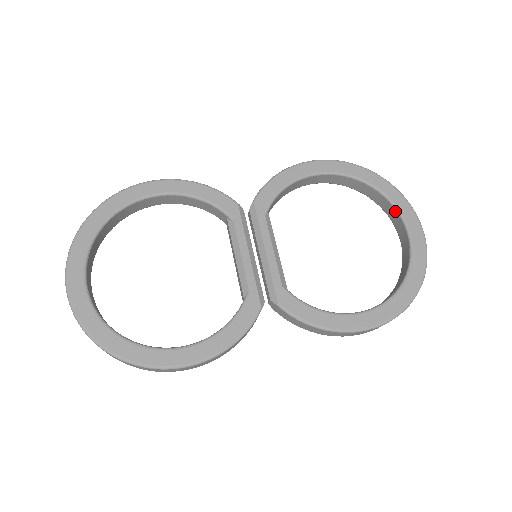
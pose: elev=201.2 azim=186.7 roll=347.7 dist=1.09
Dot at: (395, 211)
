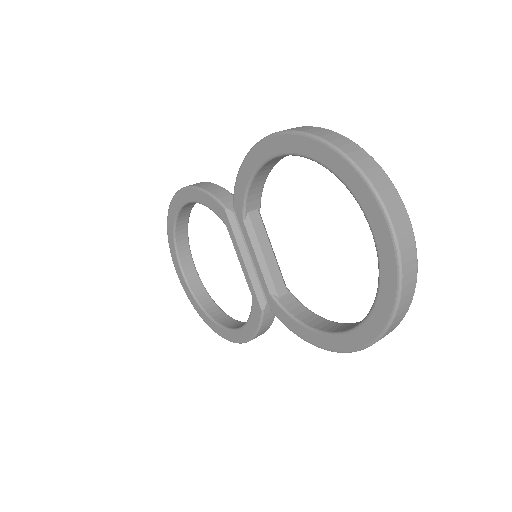
Dot at: (359, 202)
